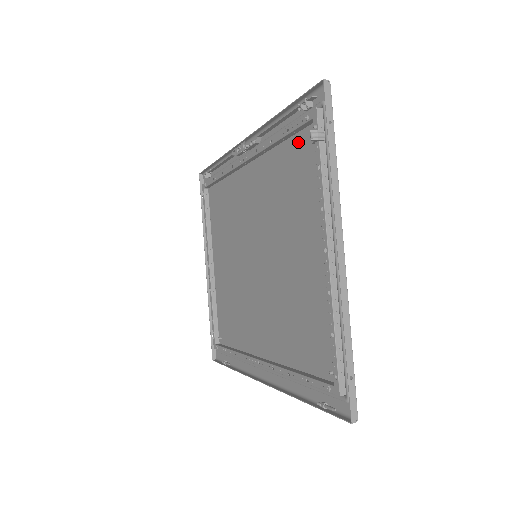
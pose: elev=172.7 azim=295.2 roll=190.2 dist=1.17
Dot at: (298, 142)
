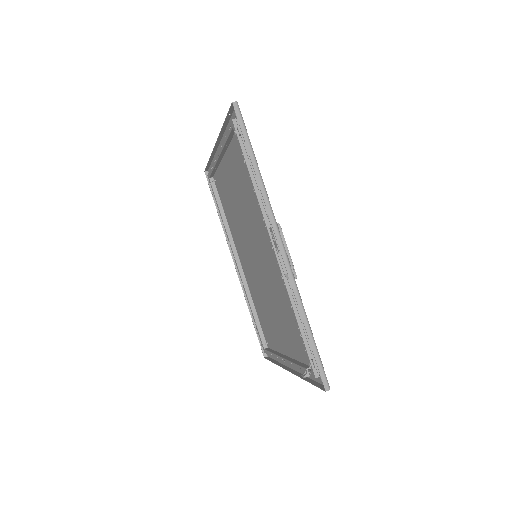
Dot at: occluded
